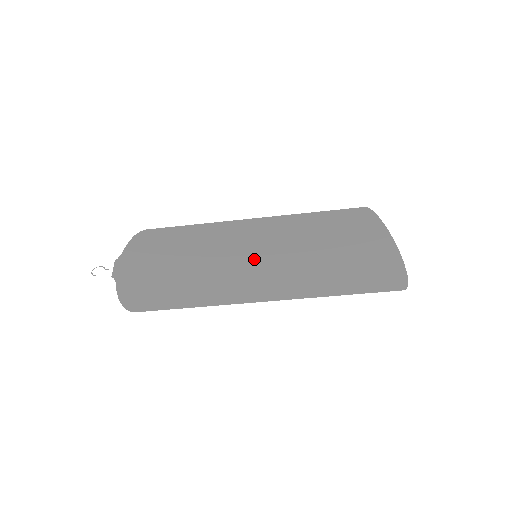
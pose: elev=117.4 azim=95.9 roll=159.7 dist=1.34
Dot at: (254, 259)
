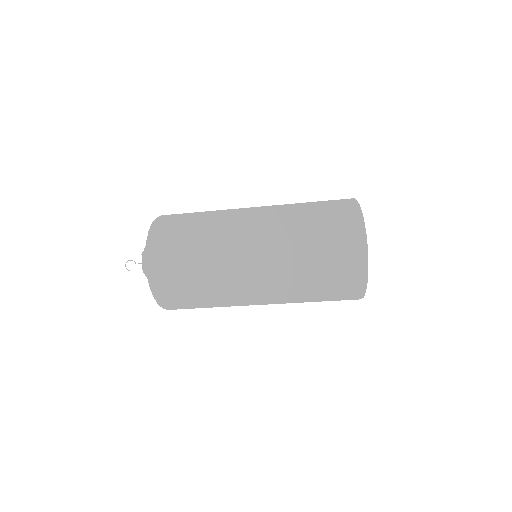
Dot at: (254, 260)
